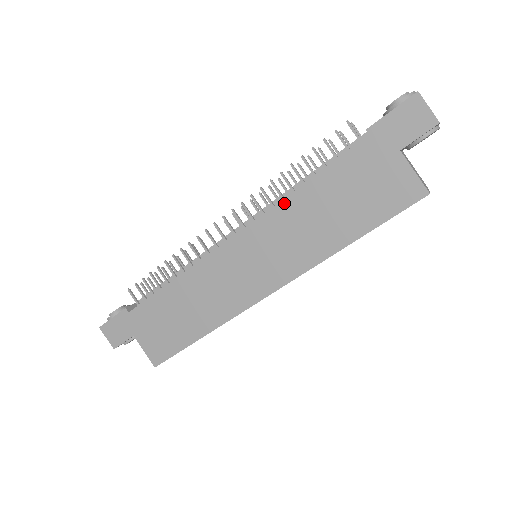
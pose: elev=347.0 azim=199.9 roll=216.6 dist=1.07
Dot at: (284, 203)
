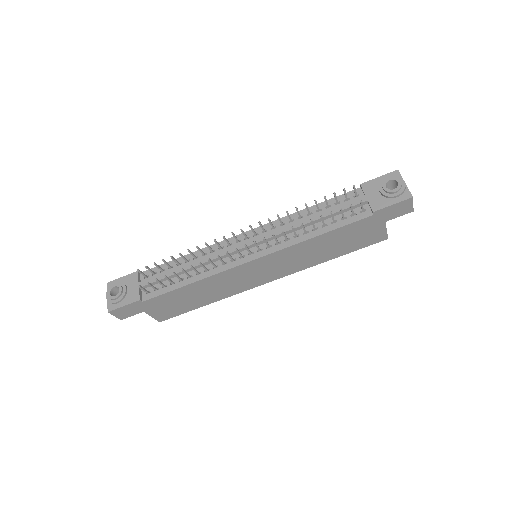
Dot at: (300, 244)
